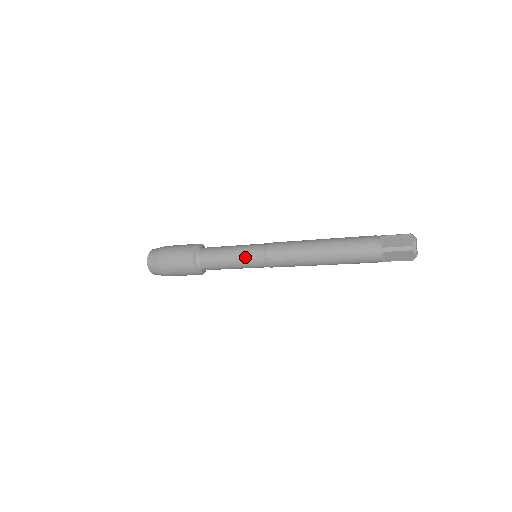
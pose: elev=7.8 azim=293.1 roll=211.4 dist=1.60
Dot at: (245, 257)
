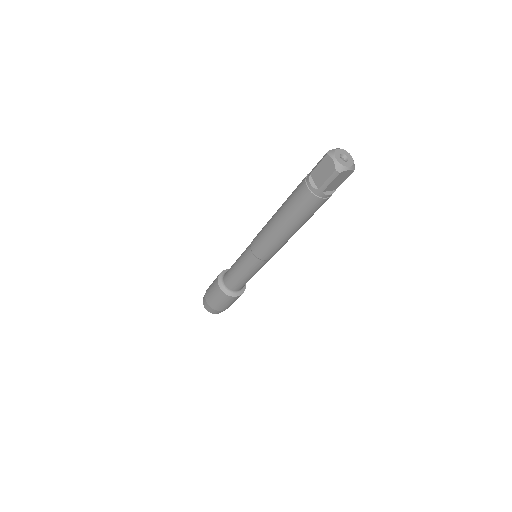
Dot at: (249, 268)
